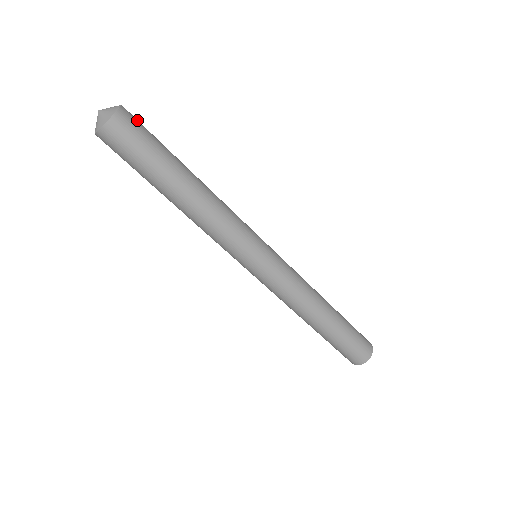
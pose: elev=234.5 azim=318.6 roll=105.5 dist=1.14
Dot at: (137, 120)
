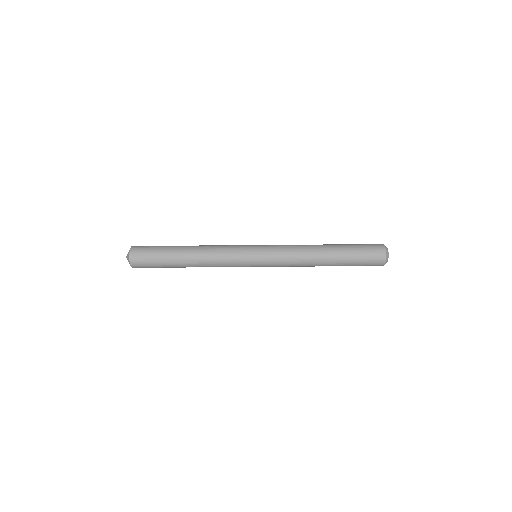
Dot at: occluded
